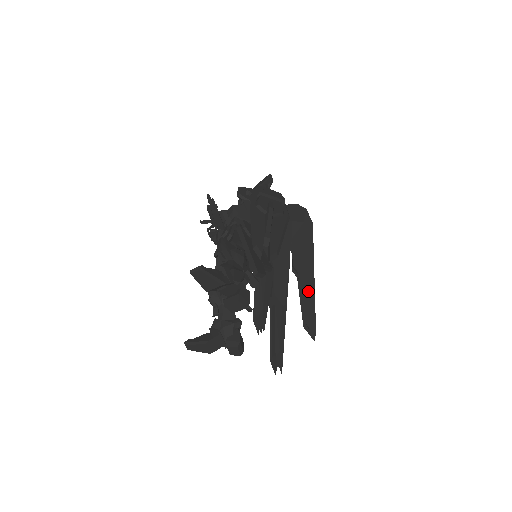
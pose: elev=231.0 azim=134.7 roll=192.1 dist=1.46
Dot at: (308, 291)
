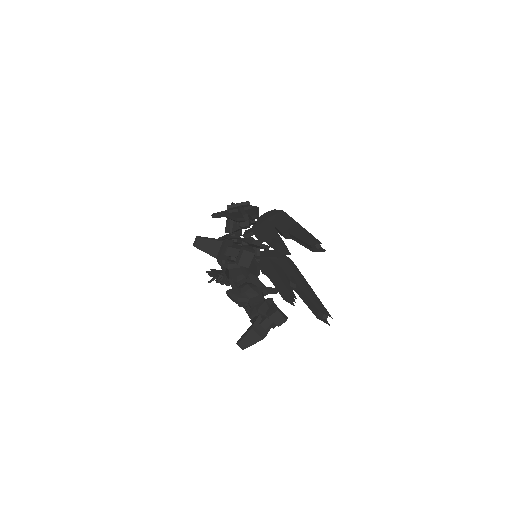
Dot at: (301, 233)
